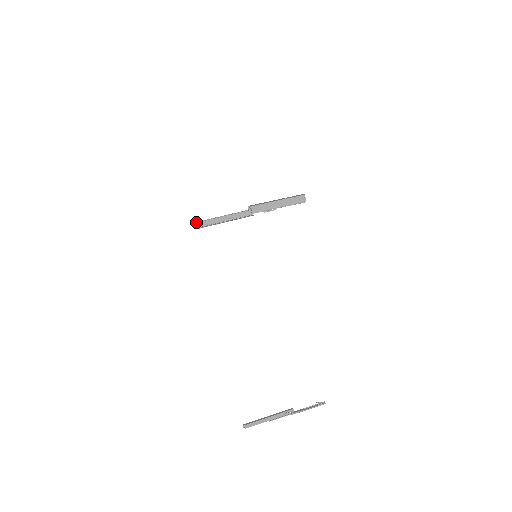
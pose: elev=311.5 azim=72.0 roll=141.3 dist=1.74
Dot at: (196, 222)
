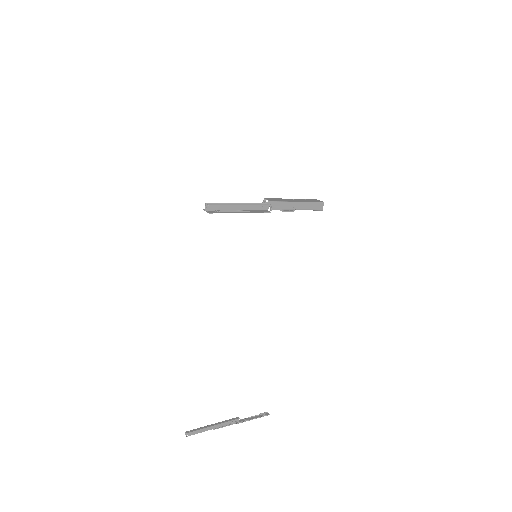
Dot at: (209, 204)
